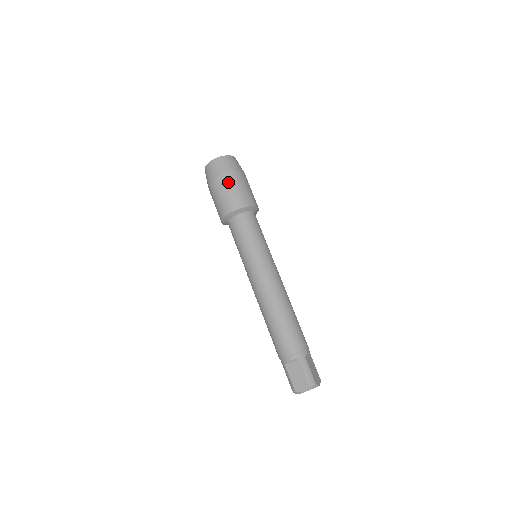
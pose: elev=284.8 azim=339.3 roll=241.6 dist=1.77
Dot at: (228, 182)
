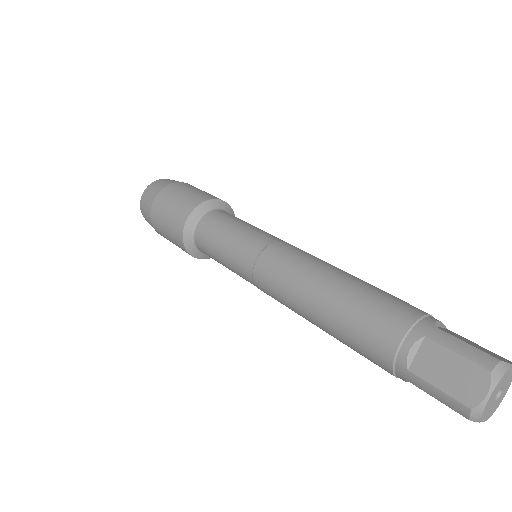
Dot at: (168, 195)
